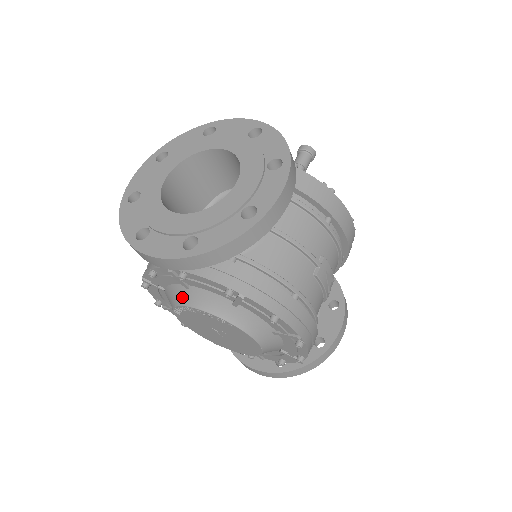
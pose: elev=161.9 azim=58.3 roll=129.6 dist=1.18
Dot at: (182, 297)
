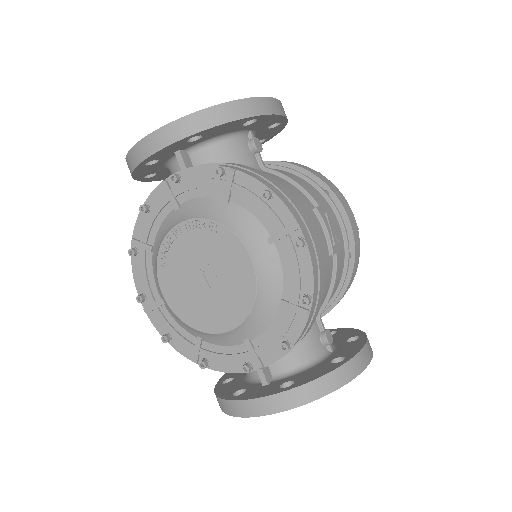
Dot at: (170, 224)
